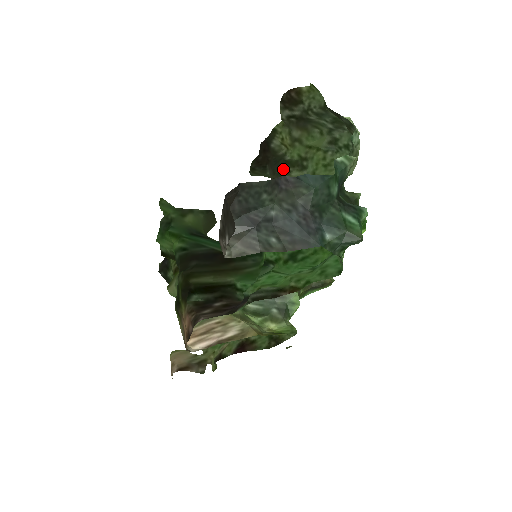
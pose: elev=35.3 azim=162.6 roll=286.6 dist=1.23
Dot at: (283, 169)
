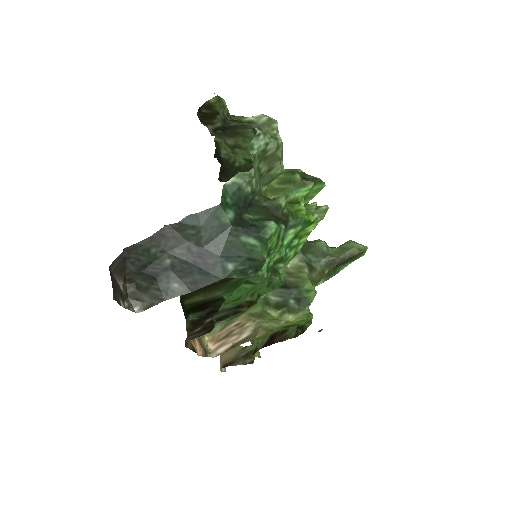
Dot at: occluded
